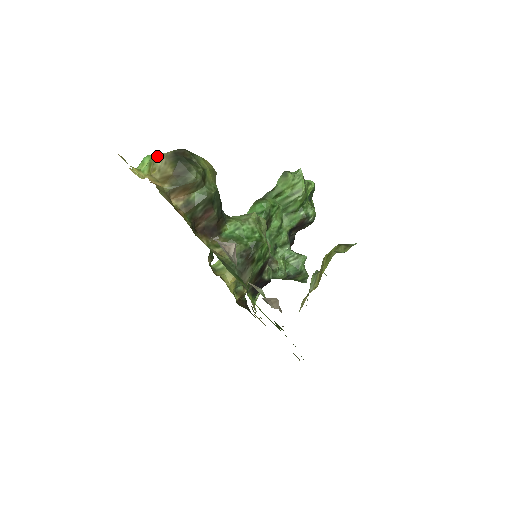
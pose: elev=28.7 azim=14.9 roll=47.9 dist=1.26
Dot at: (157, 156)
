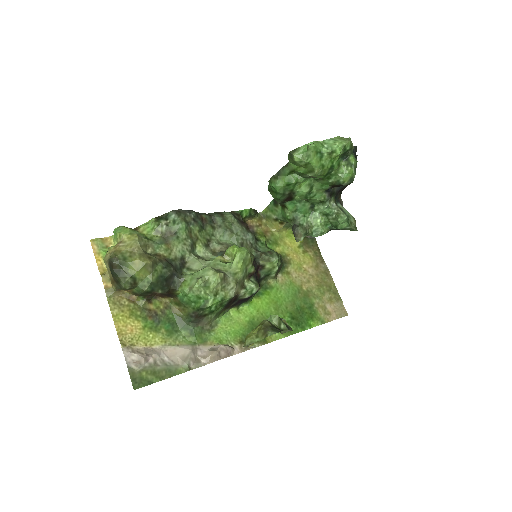
Dot at: (105, 258)
